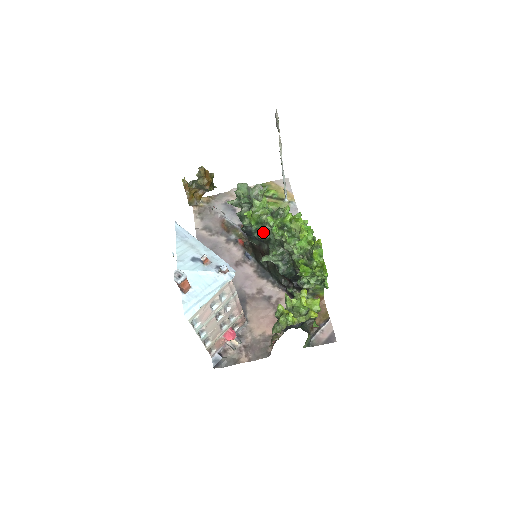
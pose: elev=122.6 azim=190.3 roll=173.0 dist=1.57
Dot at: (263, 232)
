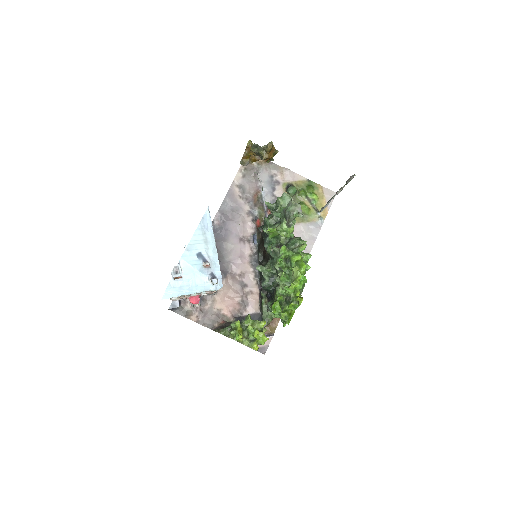
Dot at: occluded
